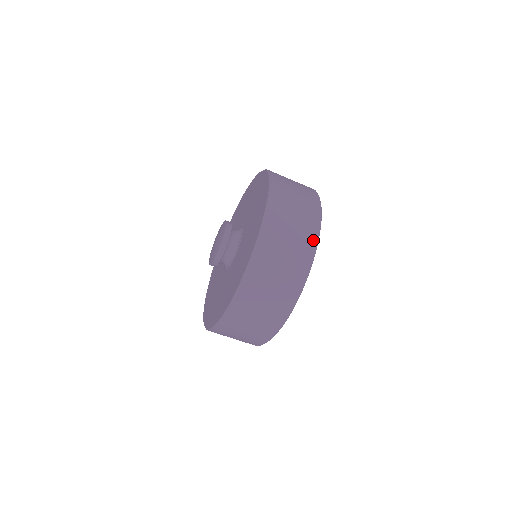
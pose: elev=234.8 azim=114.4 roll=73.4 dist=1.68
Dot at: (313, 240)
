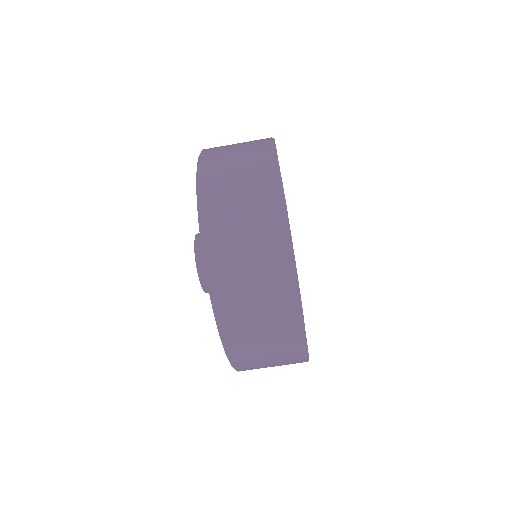
Dot at: (268, 149)
